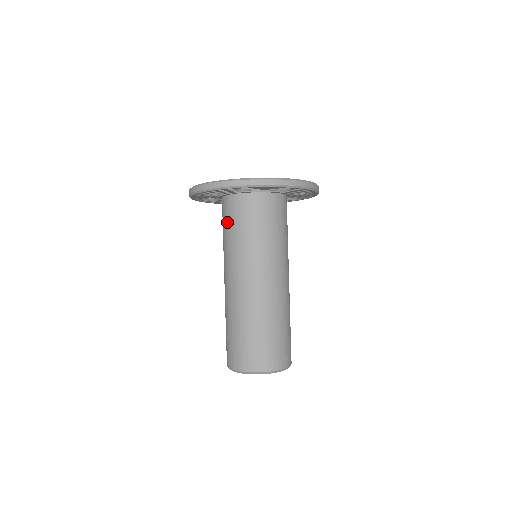
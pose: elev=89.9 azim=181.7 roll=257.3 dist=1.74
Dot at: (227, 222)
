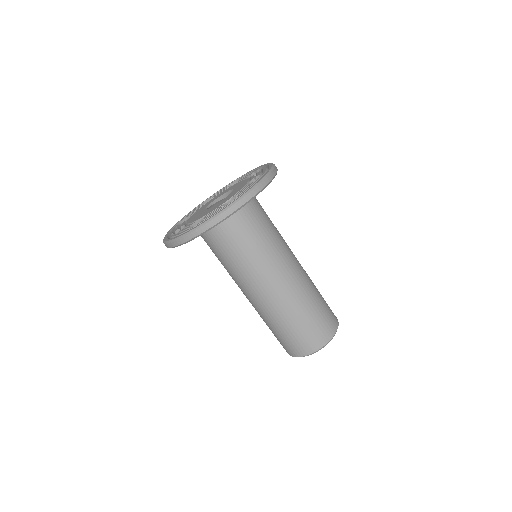
Dot at: occluded
